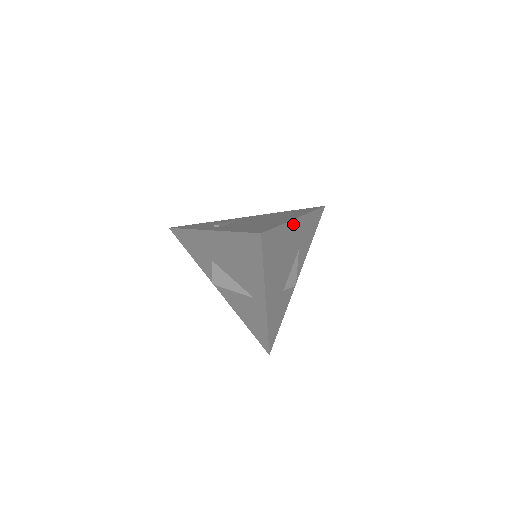
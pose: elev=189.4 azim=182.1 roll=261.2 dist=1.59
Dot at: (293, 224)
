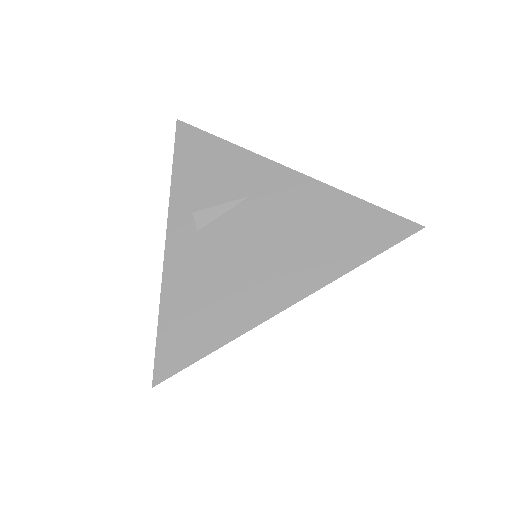
Dot at: (272, 315)
